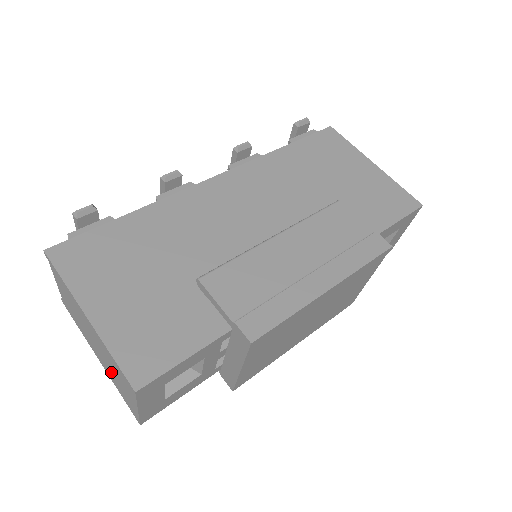
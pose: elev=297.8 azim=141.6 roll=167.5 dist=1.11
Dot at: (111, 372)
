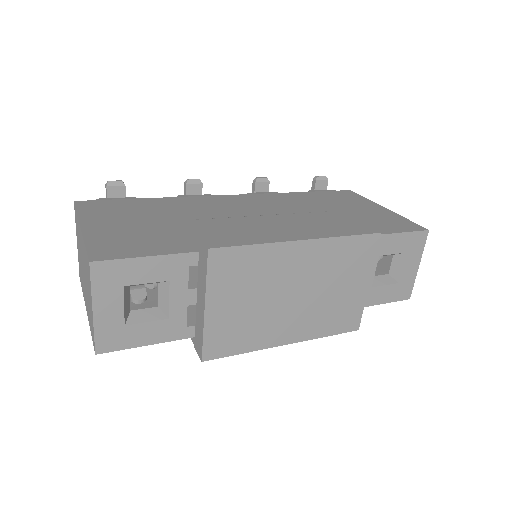
Dot at: (87, 297)
